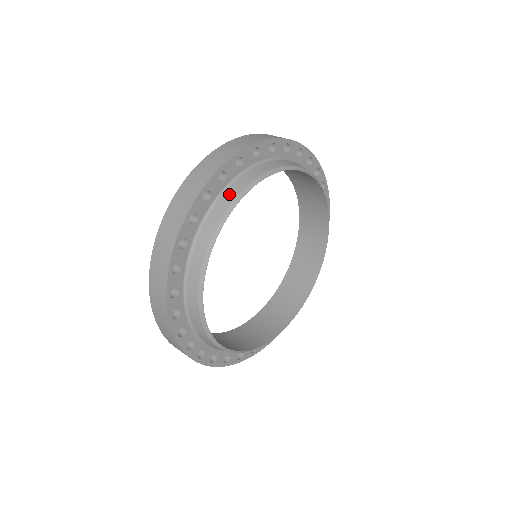
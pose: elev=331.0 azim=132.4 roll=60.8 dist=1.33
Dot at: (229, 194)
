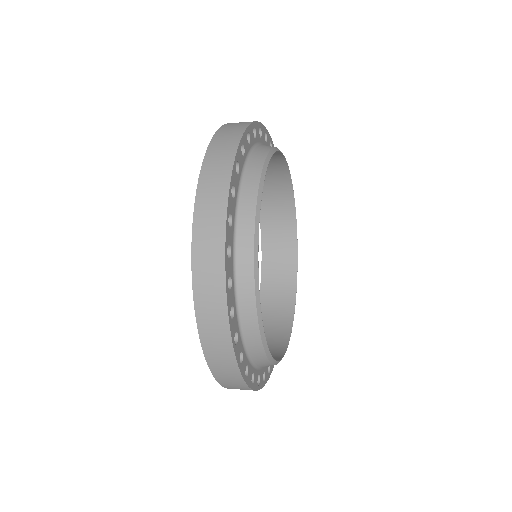
Dot at: (253, 167)
